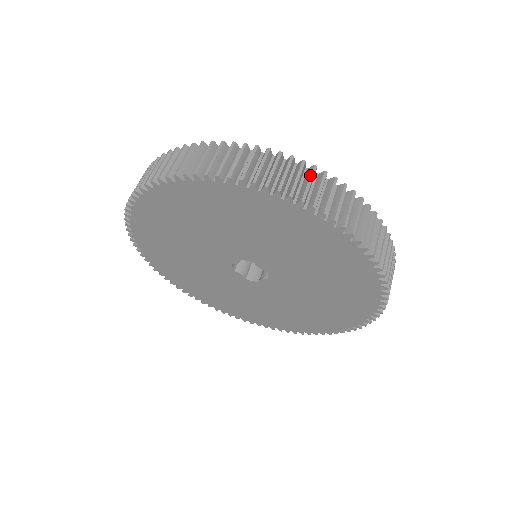
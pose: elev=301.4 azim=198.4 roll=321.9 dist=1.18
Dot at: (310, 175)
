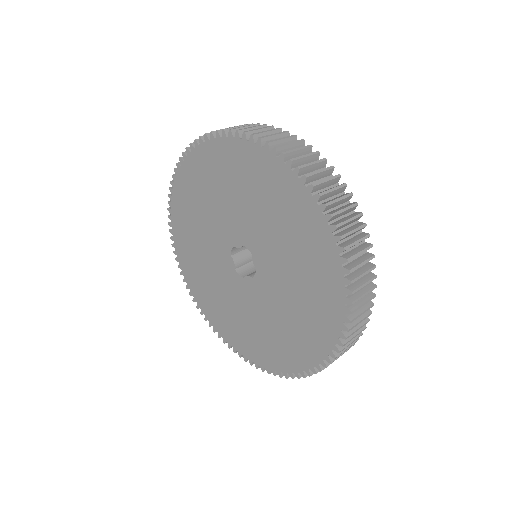
Dot at: (344, 195)
